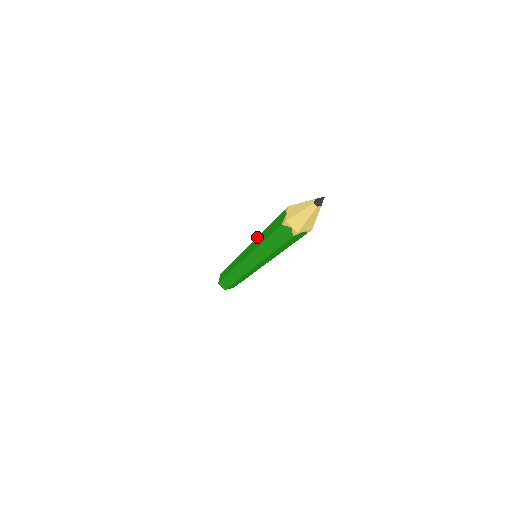
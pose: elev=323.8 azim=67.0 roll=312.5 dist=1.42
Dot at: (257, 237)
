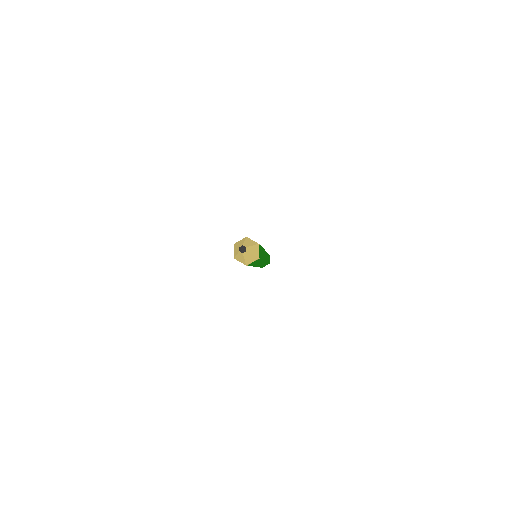
Dot at: occluded
